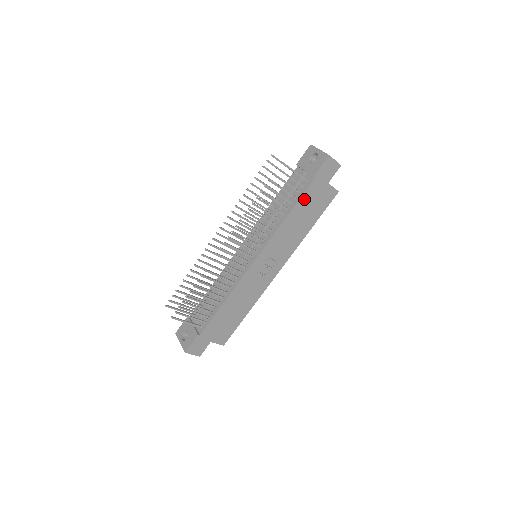
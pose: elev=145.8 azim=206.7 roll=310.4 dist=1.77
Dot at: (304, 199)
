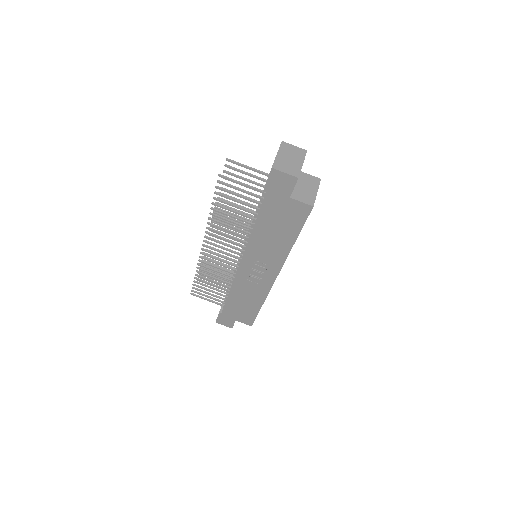
Dot at: (265, 213)
